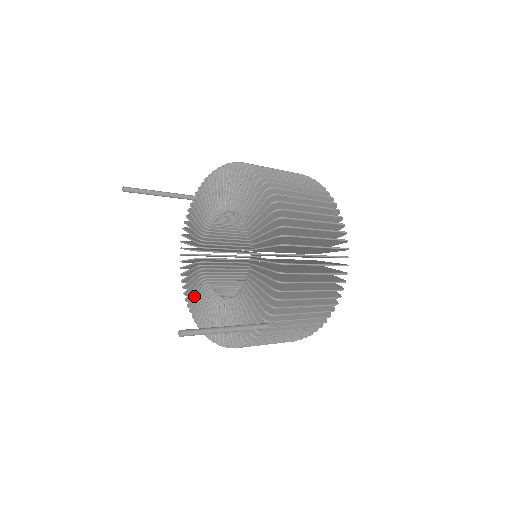
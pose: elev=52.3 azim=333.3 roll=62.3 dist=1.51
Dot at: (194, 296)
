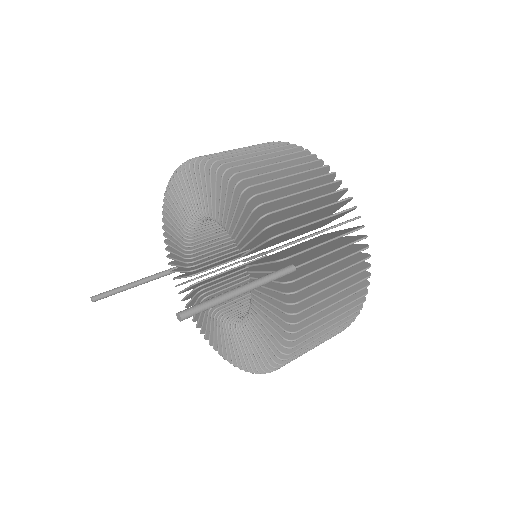
Dot at: (234, 349)
